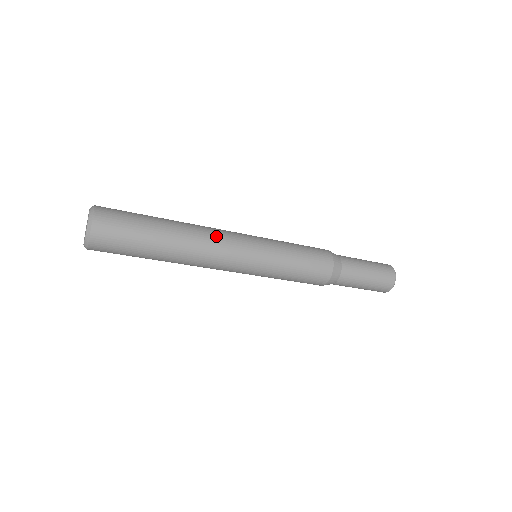
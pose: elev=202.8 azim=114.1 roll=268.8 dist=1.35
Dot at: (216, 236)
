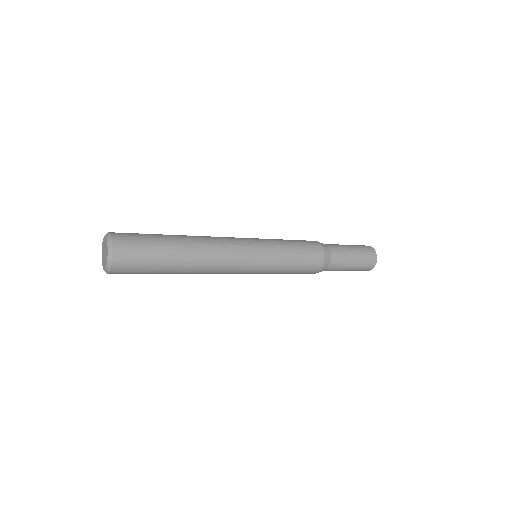
Dot at: (222, 251)
